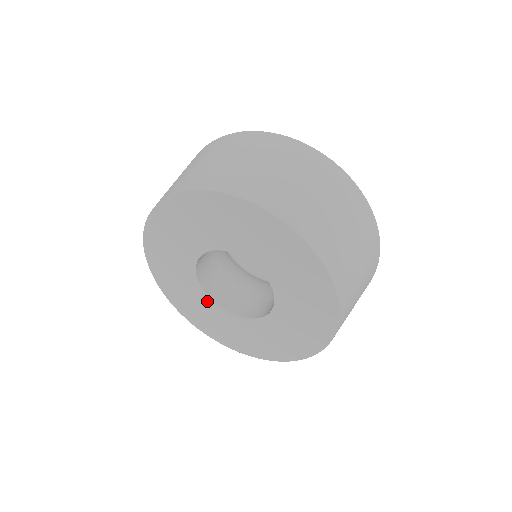
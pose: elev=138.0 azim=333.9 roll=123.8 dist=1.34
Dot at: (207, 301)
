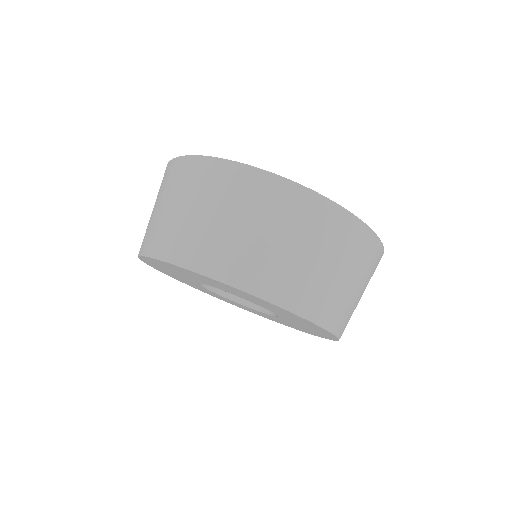
Dot at: (222, 297)
